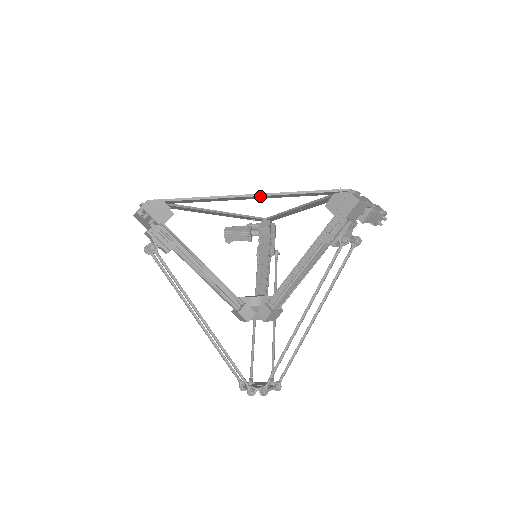
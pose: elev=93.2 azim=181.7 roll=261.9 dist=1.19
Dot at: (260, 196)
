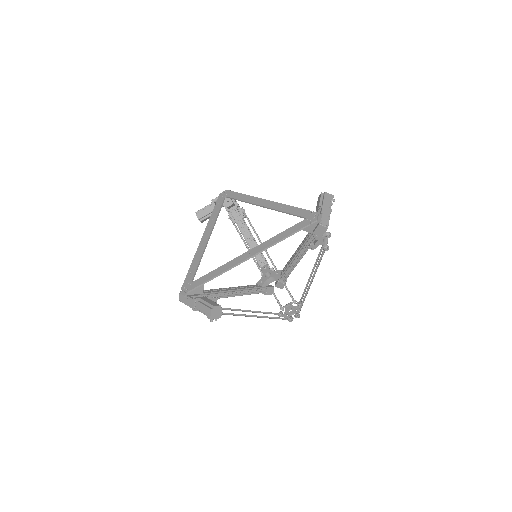
Dot at: (261, 251)
